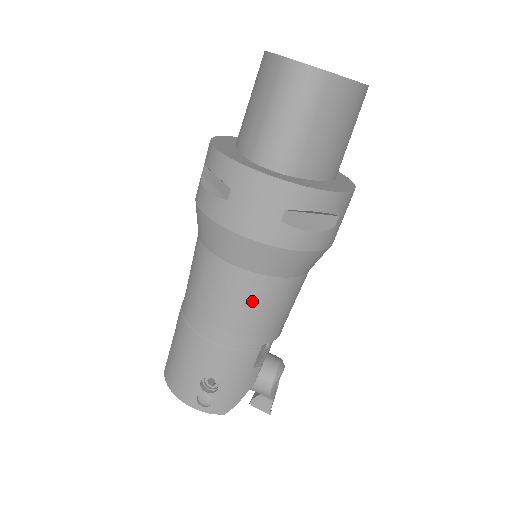
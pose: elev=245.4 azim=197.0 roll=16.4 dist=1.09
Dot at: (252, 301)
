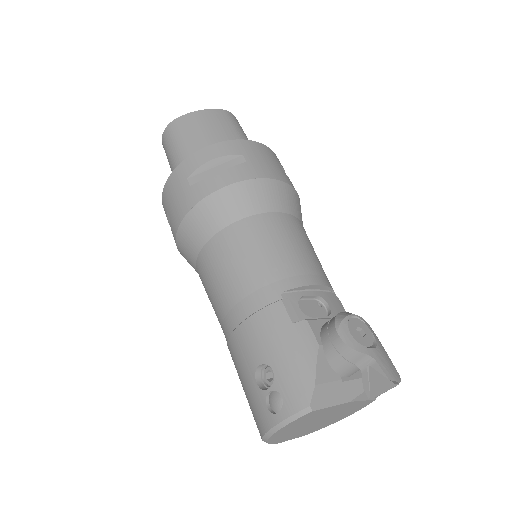
Dot at: (229, 259)
